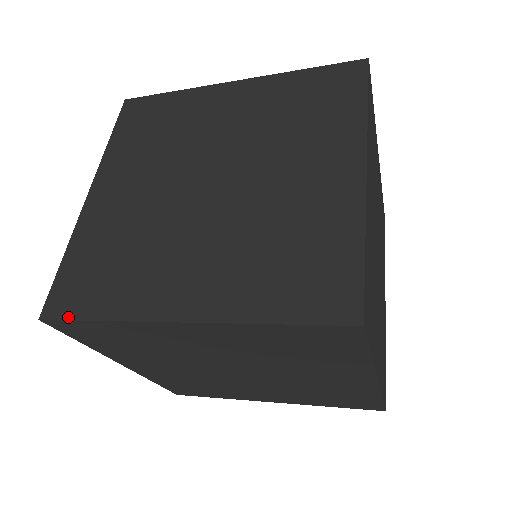
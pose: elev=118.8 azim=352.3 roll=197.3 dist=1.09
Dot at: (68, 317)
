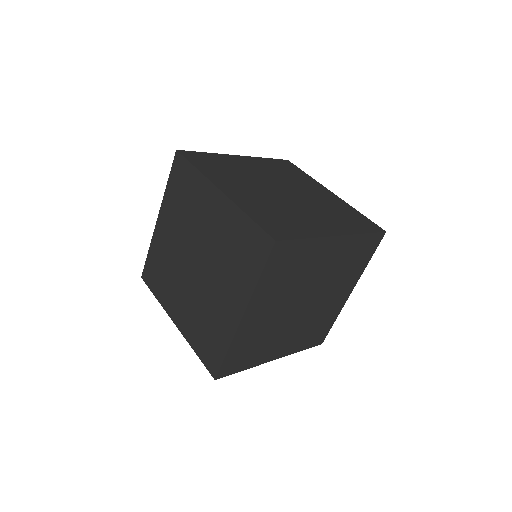
Dot at: (148, 286)
